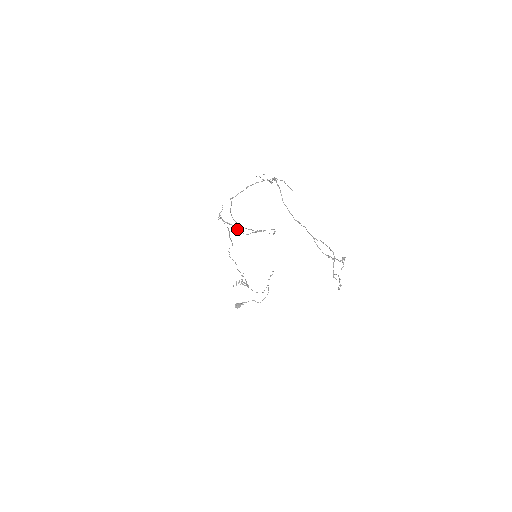
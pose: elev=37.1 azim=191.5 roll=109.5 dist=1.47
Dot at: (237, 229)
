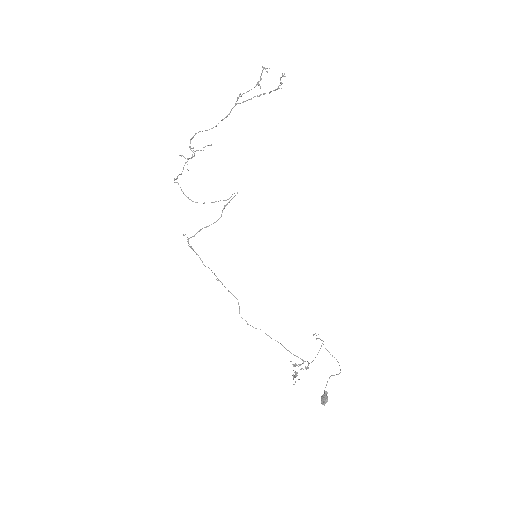
Dot at: occluded
